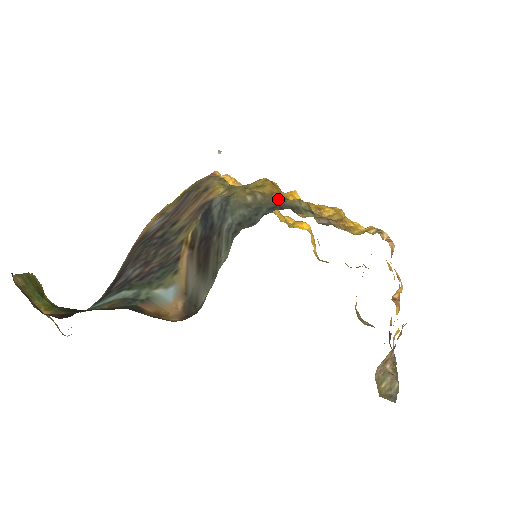
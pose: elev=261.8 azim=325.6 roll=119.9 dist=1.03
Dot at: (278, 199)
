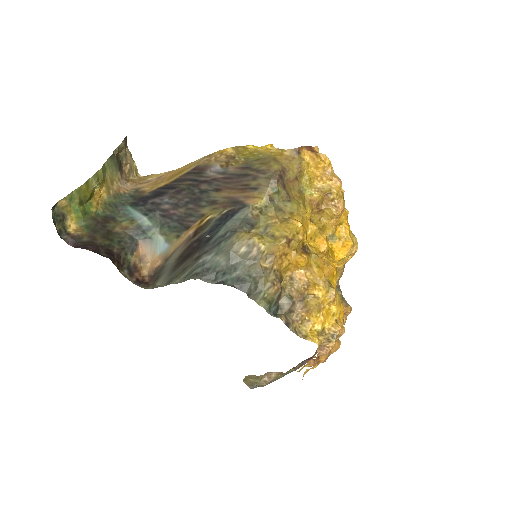
Dot at: (260, 270)
